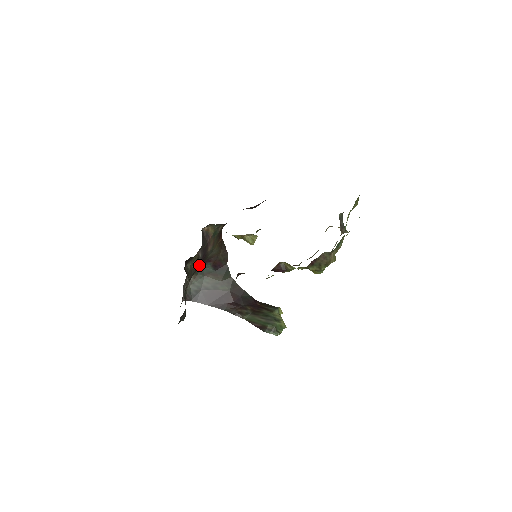
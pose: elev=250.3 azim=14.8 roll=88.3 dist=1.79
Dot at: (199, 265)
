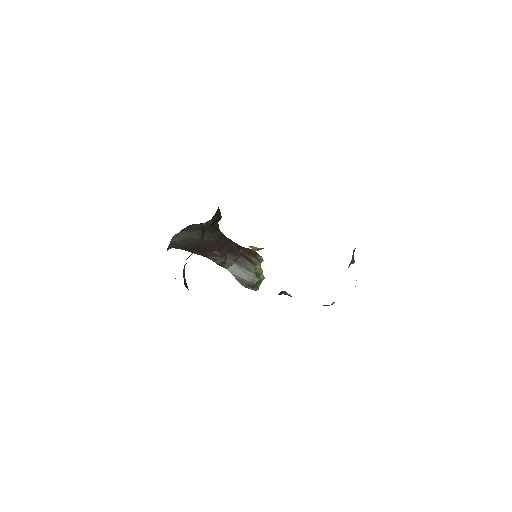
Dot at: occluded
